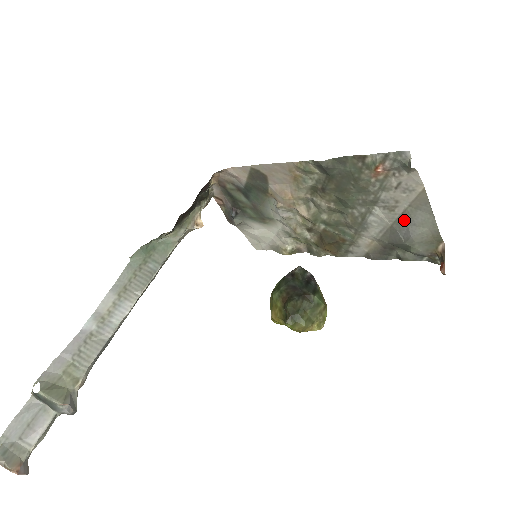
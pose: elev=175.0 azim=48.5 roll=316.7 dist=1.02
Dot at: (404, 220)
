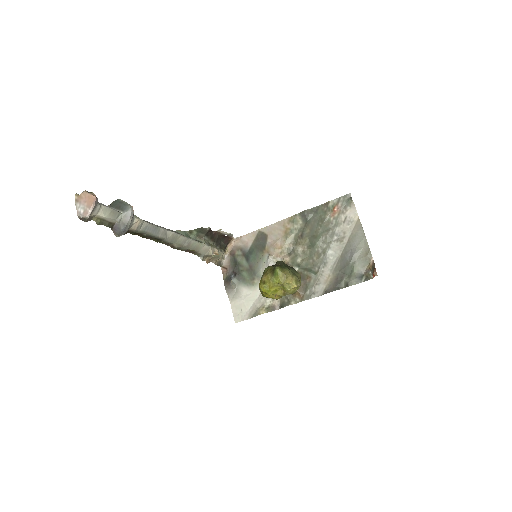
Dot at: (349, 246)
